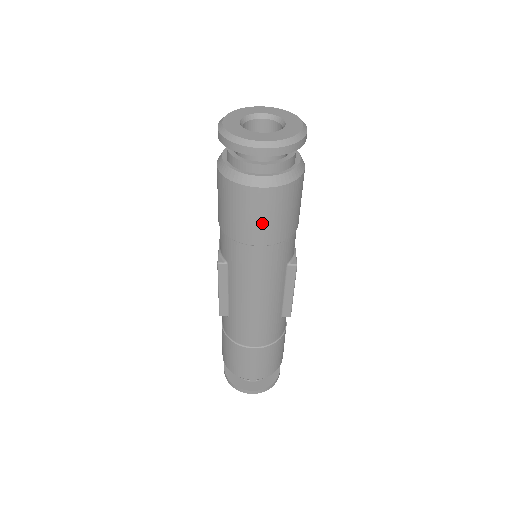
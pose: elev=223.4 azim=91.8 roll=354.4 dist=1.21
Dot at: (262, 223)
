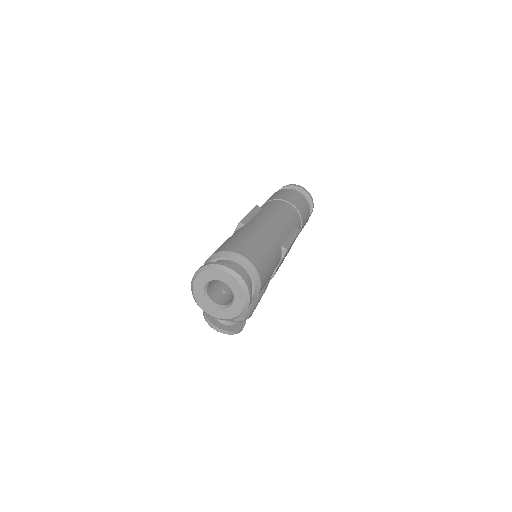
Dot at: (294, 198)
